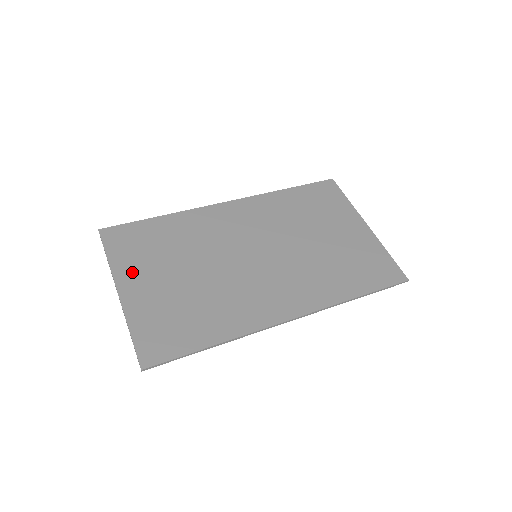
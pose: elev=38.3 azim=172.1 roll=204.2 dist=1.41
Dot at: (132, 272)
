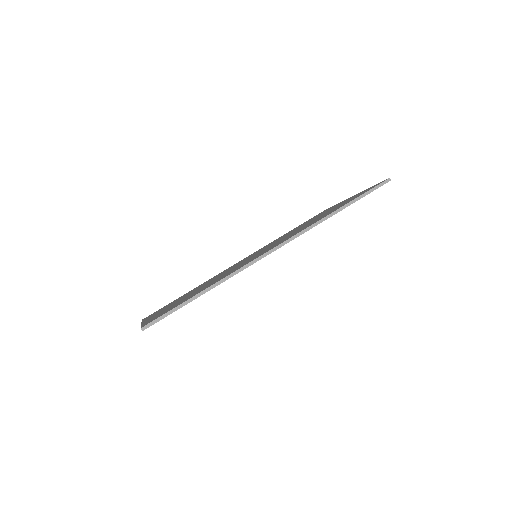
Dot at: (156, 313)
